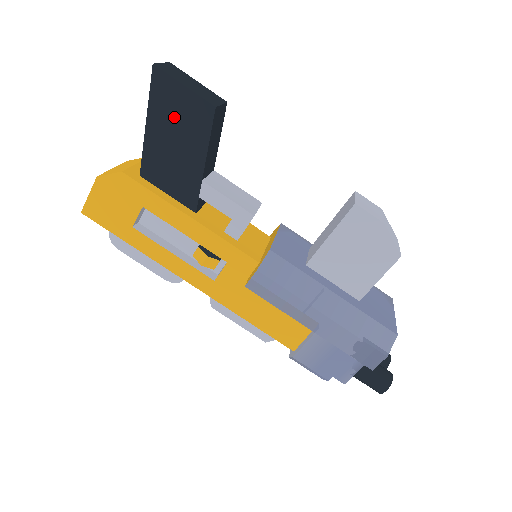
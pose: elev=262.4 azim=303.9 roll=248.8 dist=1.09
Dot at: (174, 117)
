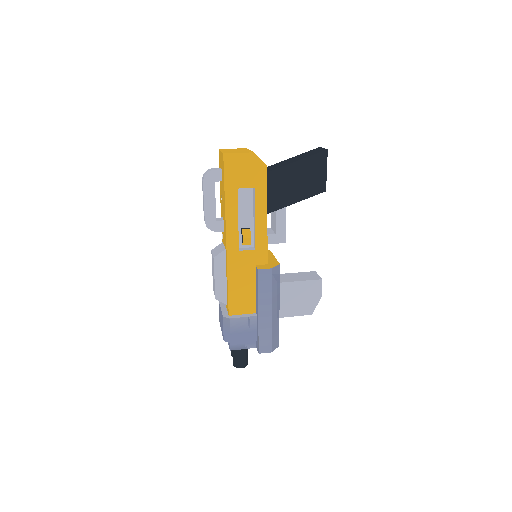
Dot at: (309, 174)
